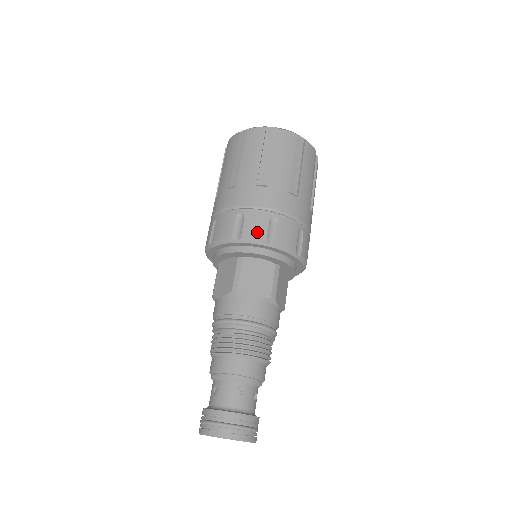
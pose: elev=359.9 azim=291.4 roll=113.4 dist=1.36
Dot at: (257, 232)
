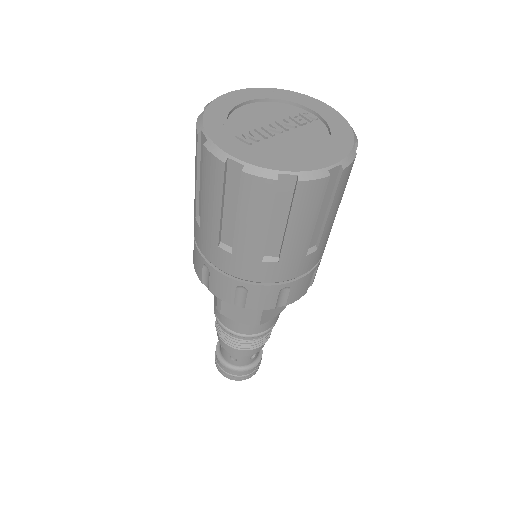
Dot at: (223, 295)
